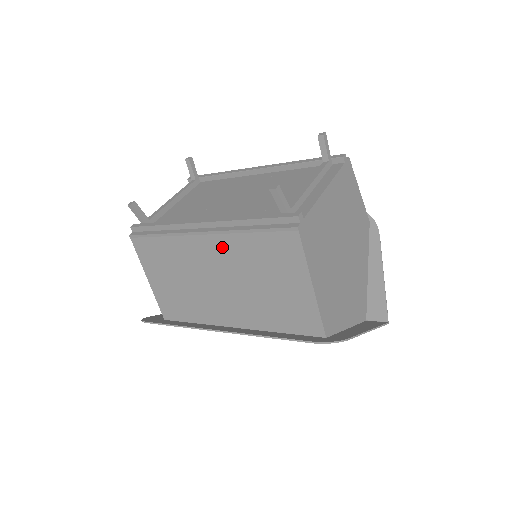
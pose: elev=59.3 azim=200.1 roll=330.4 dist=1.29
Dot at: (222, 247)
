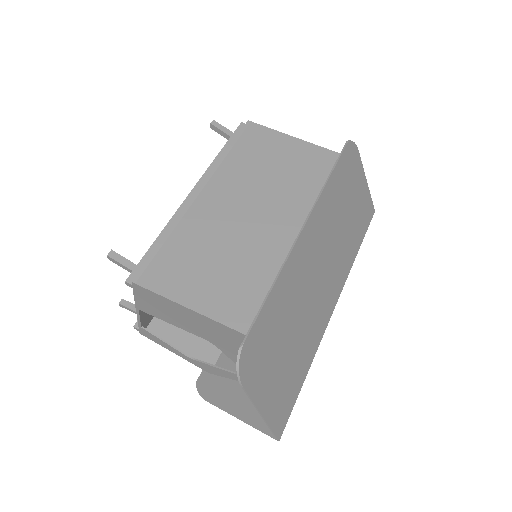
Dot at: (224, 183)
